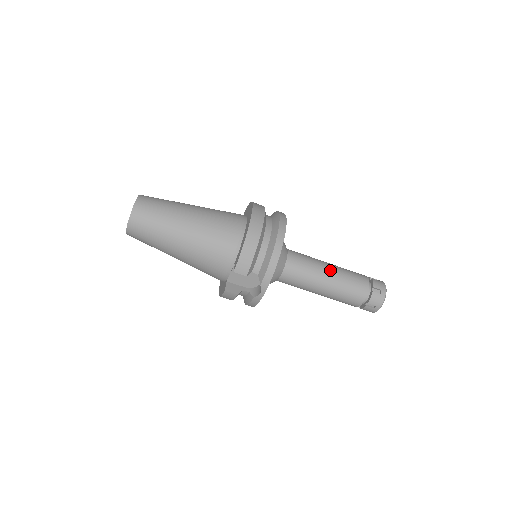
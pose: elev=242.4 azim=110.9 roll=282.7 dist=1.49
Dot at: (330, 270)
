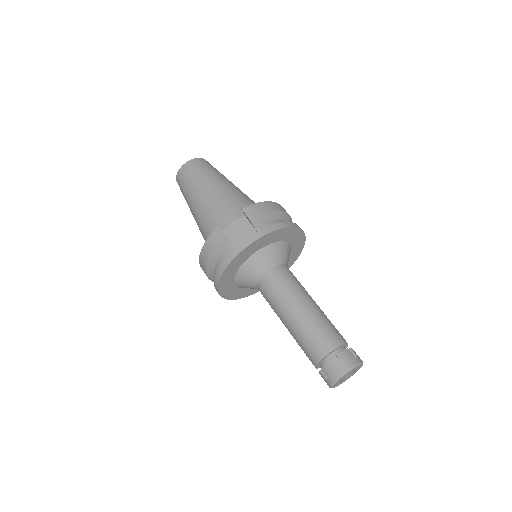
Dot at: occluded
